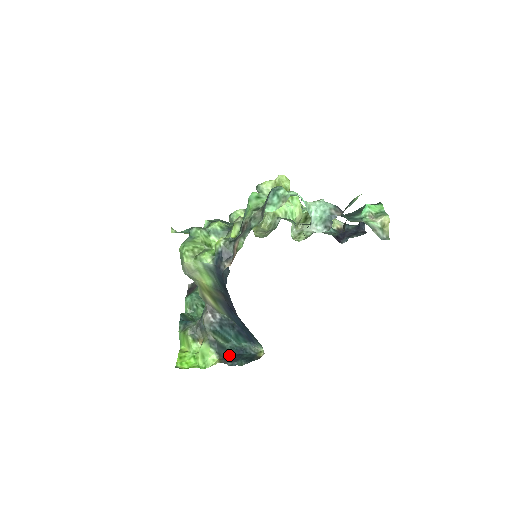
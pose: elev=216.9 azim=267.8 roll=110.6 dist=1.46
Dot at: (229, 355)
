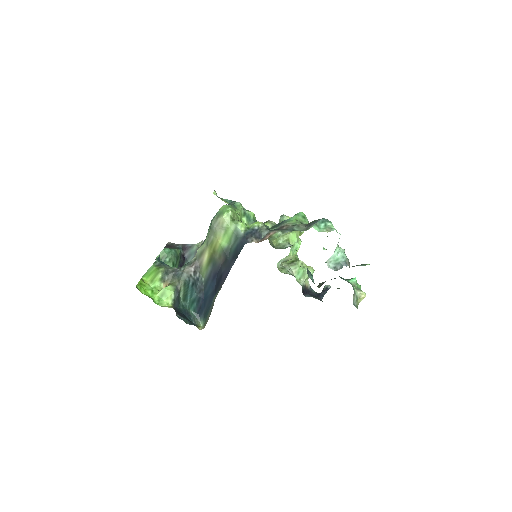
Dot at: (179, 310)
